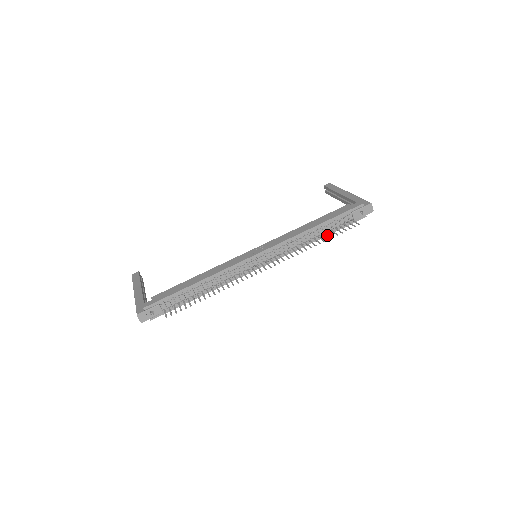
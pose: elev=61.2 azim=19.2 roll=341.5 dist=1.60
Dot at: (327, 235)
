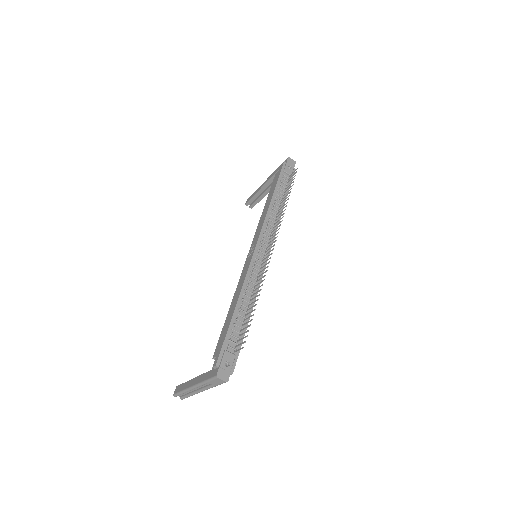
Dot at: occluded
